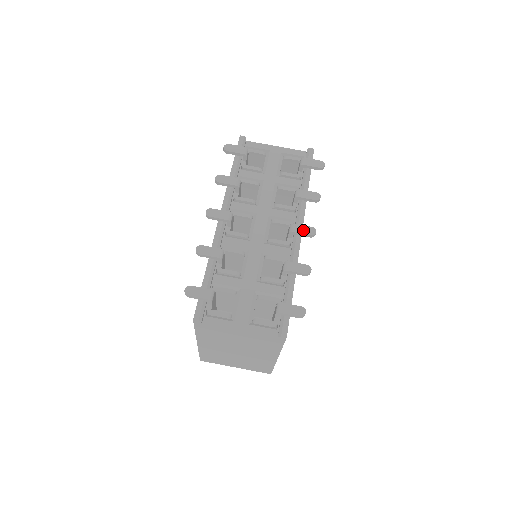
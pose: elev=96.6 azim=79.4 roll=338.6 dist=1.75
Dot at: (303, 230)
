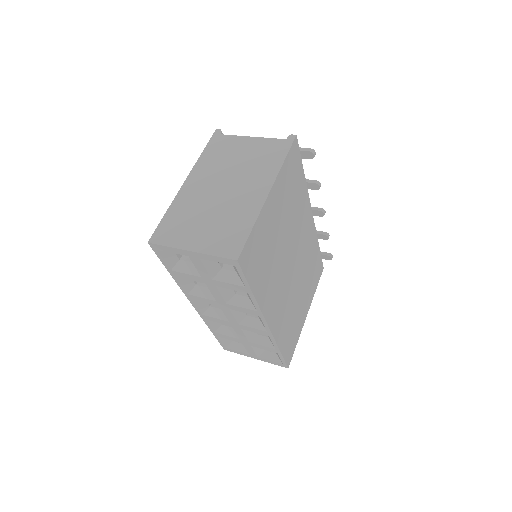
Dot at: occluded
